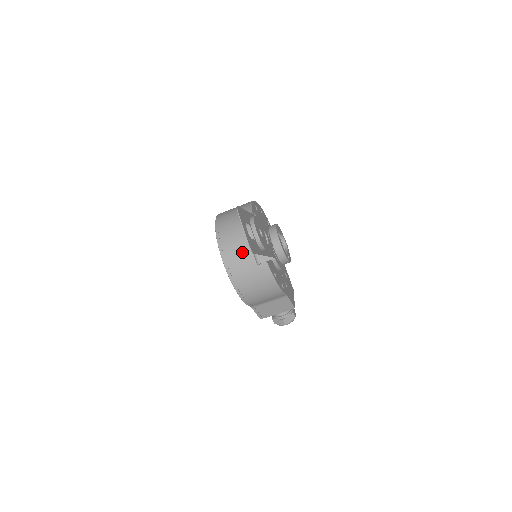
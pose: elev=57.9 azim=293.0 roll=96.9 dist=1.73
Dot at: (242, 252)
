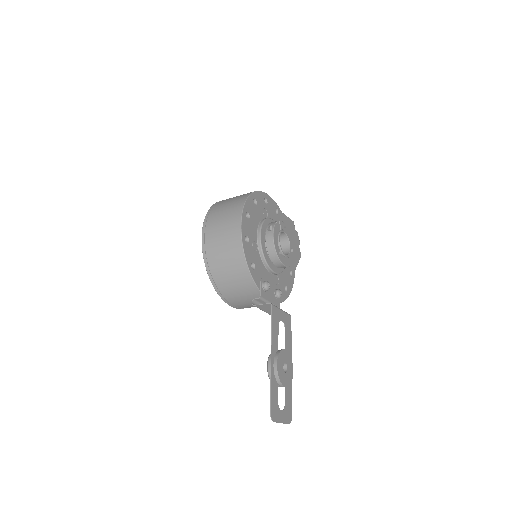
Dot at: occluded
